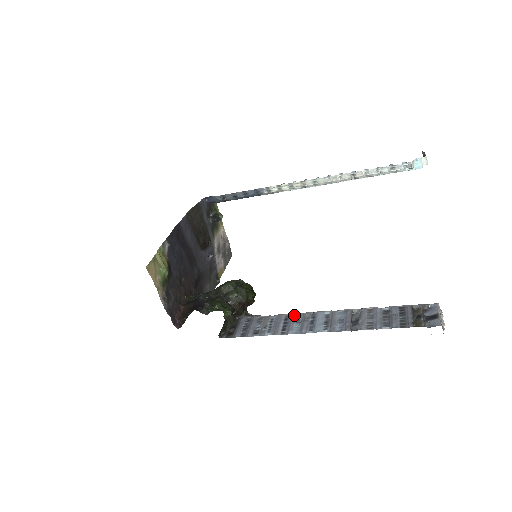
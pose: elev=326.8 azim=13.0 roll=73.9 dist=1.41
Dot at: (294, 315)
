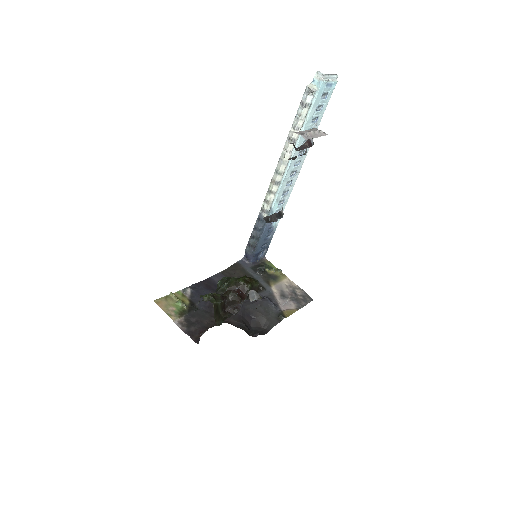
Dot at: (257, 261)
